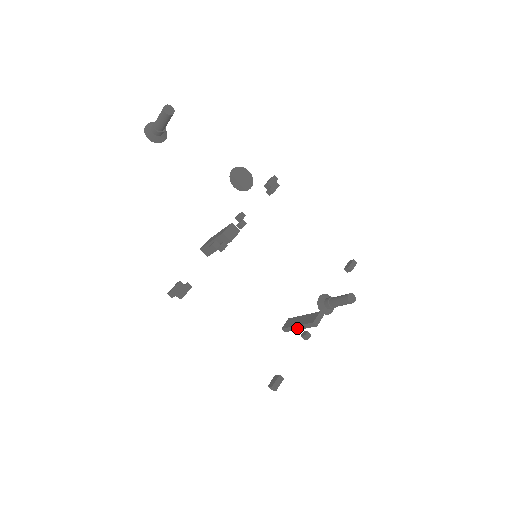
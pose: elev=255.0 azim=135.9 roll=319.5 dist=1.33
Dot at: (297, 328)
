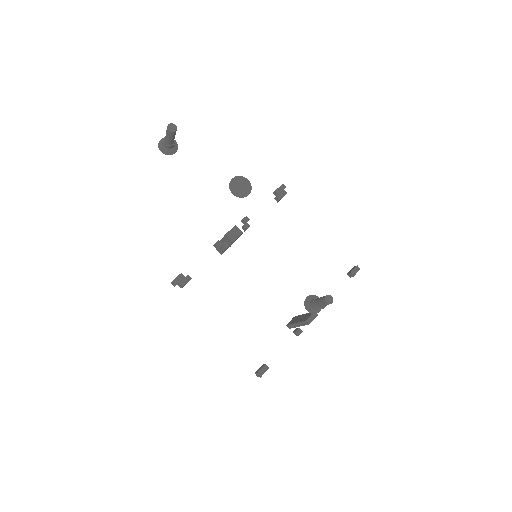
Dot at: (296, 325)
